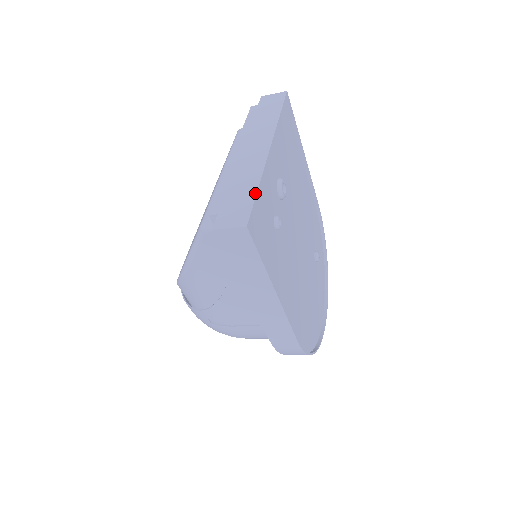
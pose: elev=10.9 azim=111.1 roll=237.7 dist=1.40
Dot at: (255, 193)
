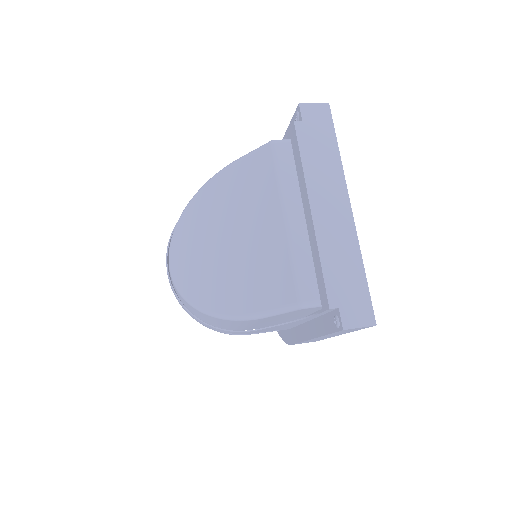
Dot at: (365, 279)
